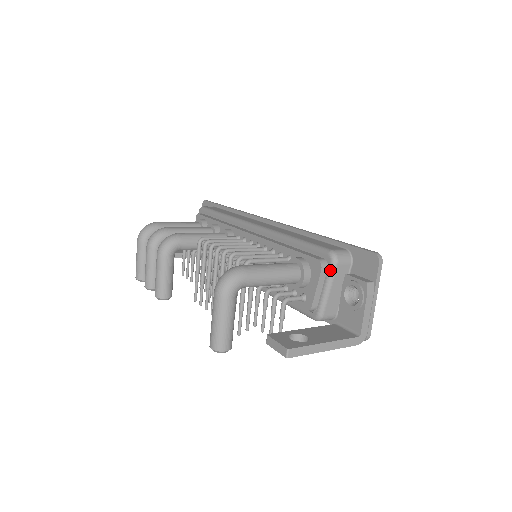
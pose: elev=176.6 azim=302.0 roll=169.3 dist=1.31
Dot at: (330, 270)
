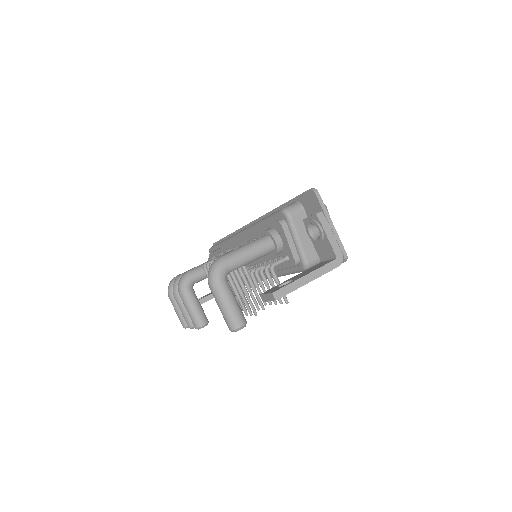
Dot at: (289, 223)
